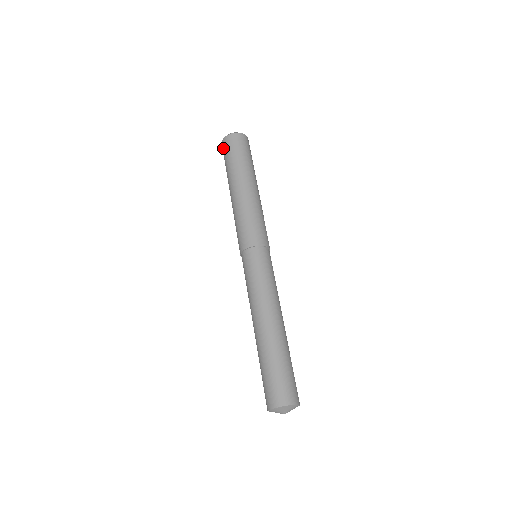
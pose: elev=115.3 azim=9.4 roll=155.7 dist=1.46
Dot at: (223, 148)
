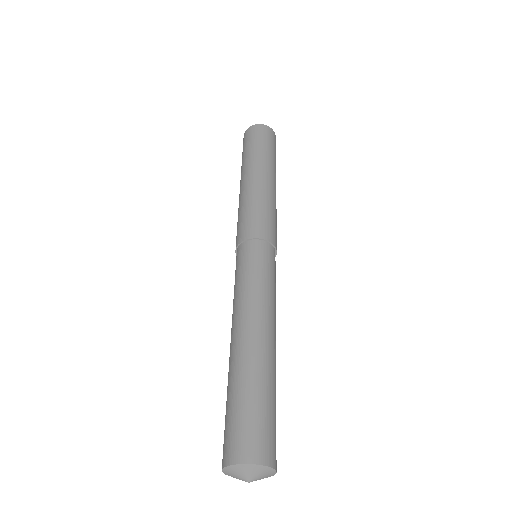
Dot at: (243, 140)
